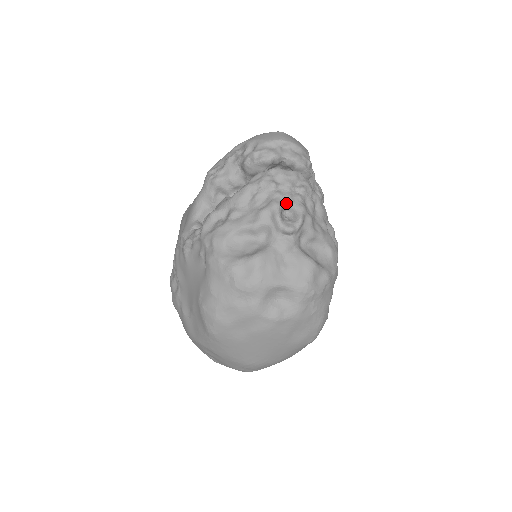
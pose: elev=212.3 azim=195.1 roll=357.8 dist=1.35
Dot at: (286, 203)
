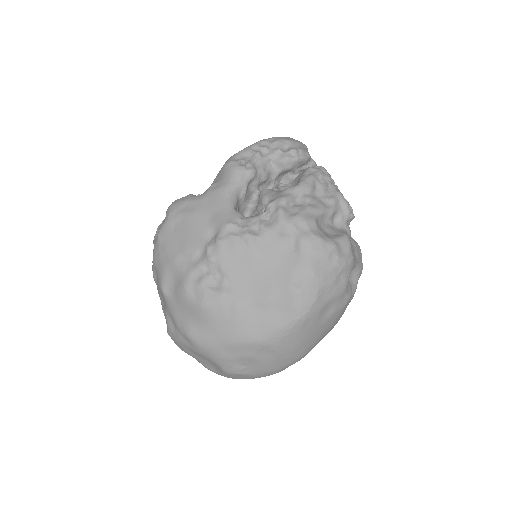
Dot at: occluded
